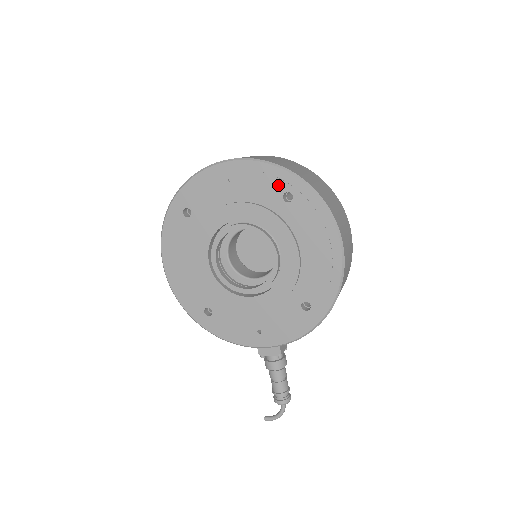
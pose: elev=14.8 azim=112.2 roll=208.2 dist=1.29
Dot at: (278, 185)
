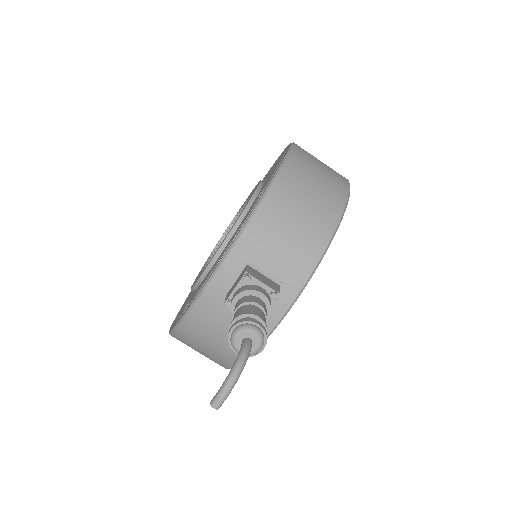
Dot at: occluded
